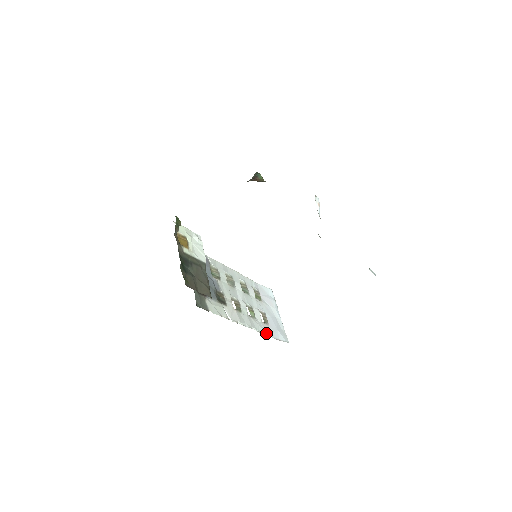
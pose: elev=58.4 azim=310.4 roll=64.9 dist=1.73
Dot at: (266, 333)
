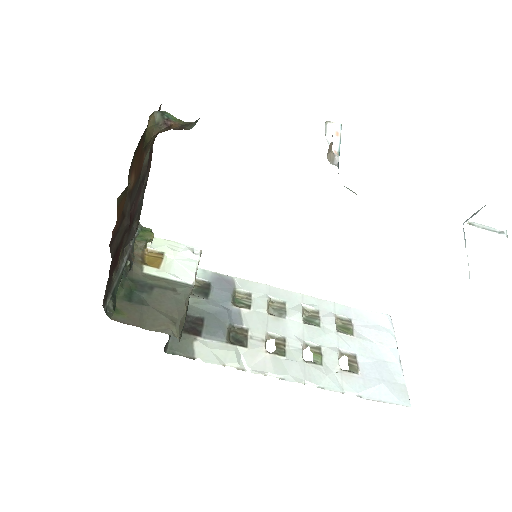
Dot at: (345, 390)
